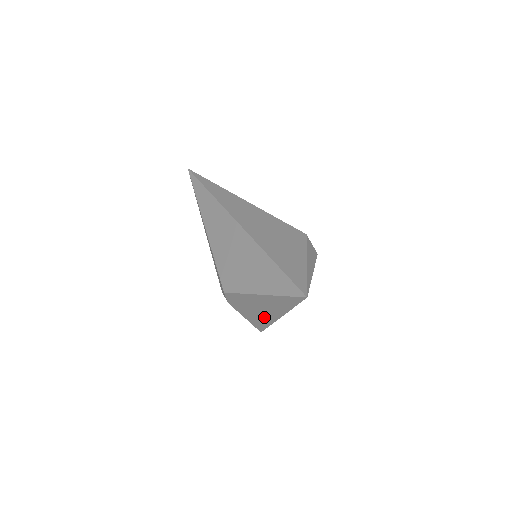
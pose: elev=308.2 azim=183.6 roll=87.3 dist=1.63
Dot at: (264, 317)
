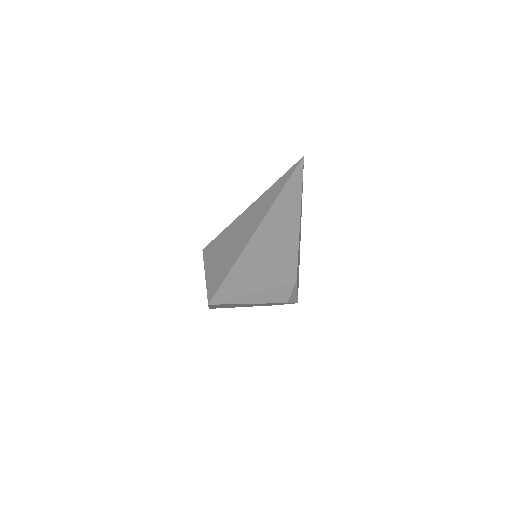
Dot at: occluded
